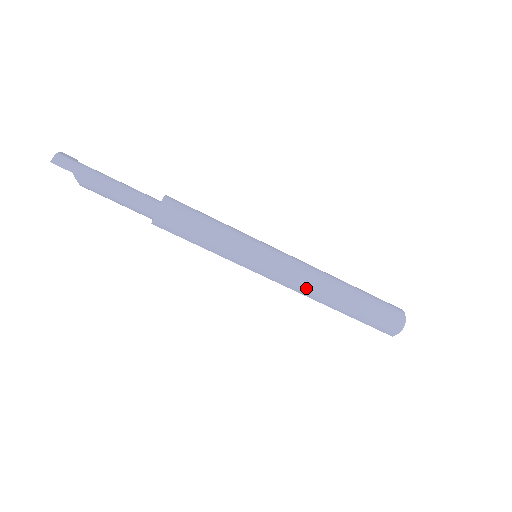
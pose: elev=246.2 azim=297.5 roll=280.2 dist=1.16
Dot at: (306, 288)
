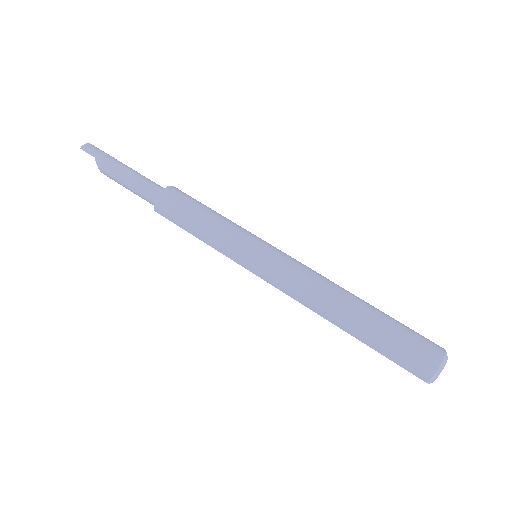
Dot at: (306, 294)
